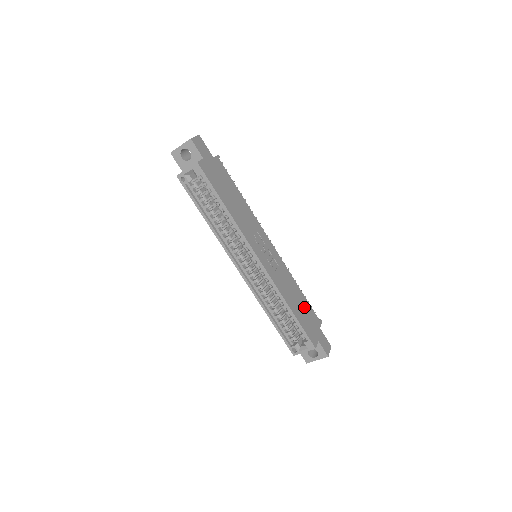
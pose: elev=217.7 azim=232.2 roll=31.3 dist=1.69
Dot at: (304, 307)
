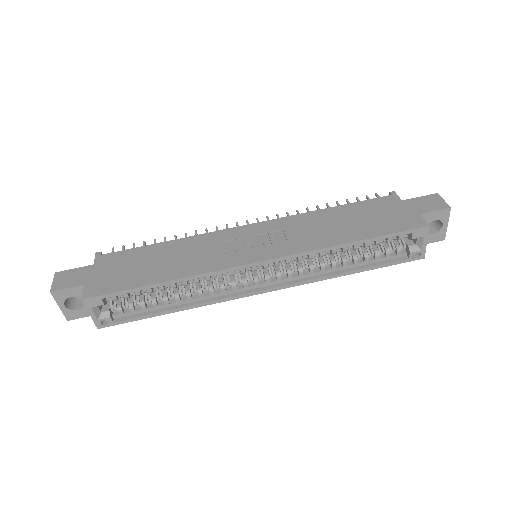
Dot at: (360, 214)
